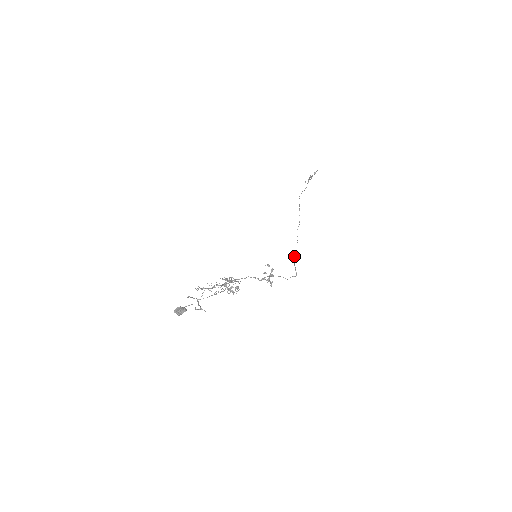
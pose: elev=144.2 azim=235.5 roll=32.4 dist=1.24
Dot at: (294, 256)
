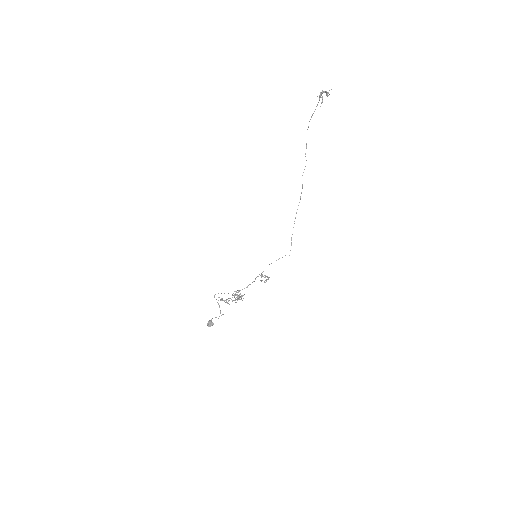
Dot at: (294, 223)
